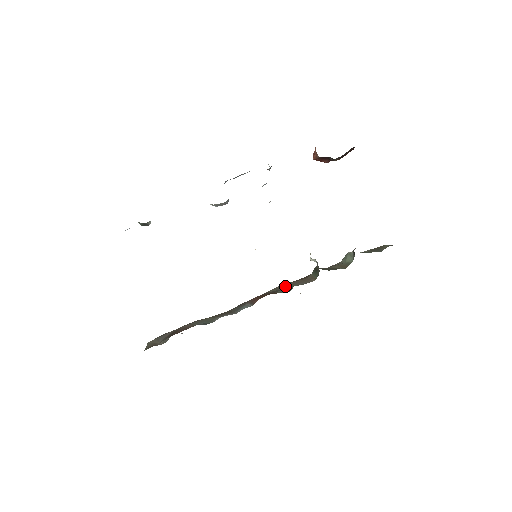
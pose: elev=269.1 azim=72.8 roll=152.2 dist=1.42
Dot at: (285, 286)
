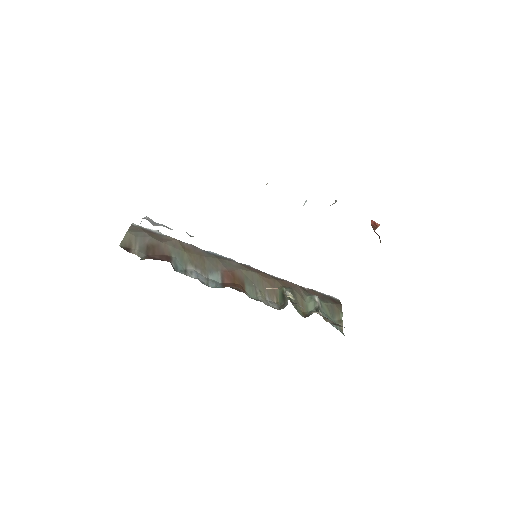
Dot at: (256, 280)
